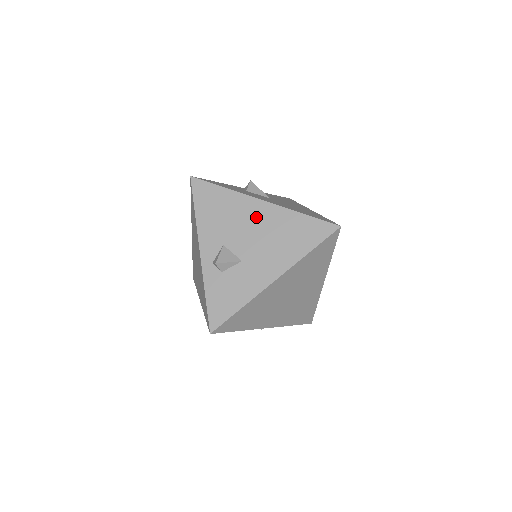
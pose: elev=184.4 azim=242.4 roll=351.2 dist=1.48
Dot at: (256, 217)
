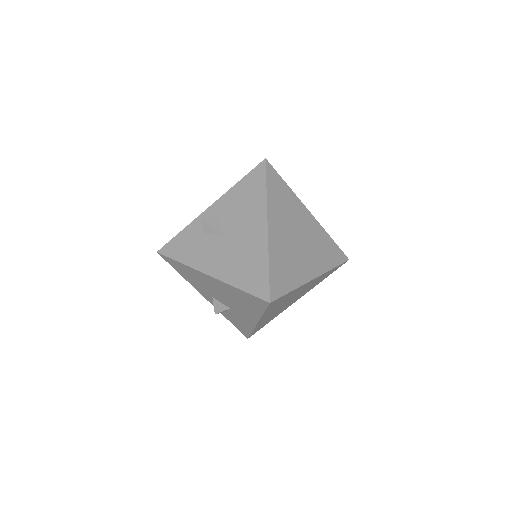
Dot at: (214, 285)
